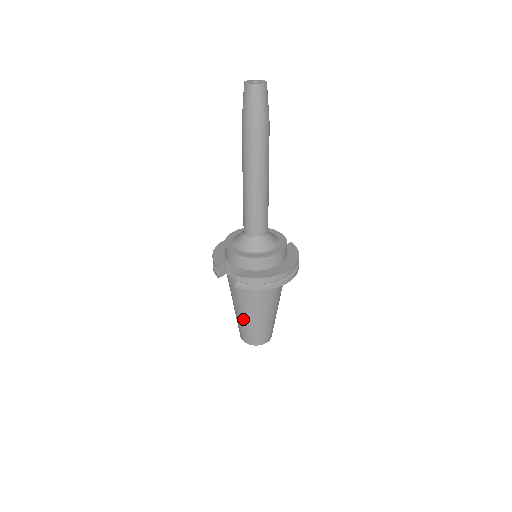
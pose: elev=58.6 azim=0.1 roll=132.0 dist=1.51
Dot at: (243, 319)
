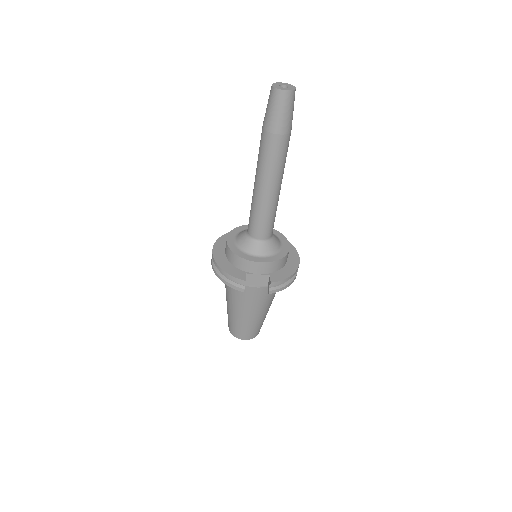
Dot at: (251, 319)
